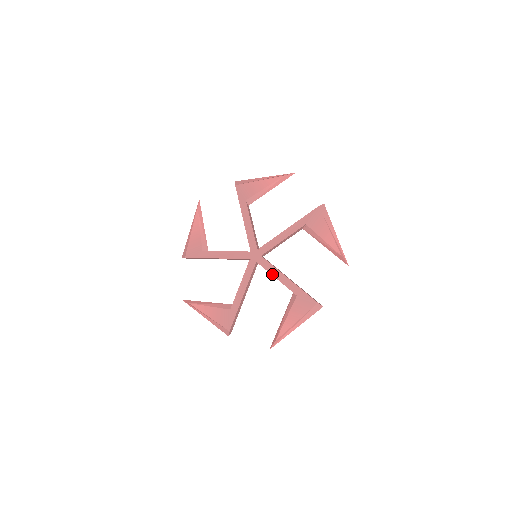
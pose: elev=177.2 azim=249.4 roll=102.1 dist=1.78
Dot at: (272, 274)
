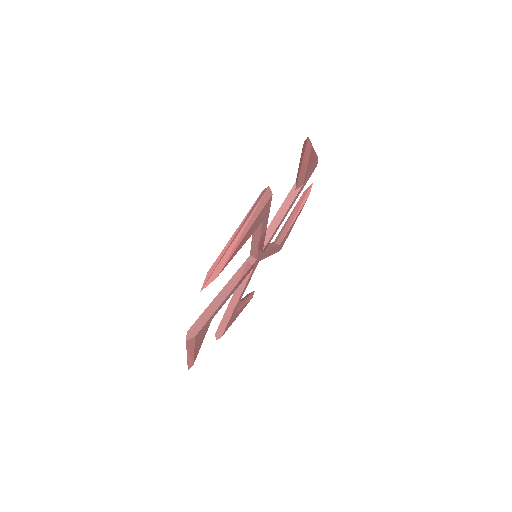
Dot at: (252, 241)
